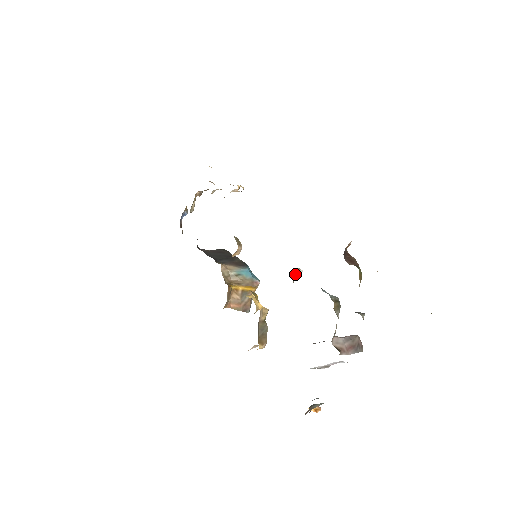
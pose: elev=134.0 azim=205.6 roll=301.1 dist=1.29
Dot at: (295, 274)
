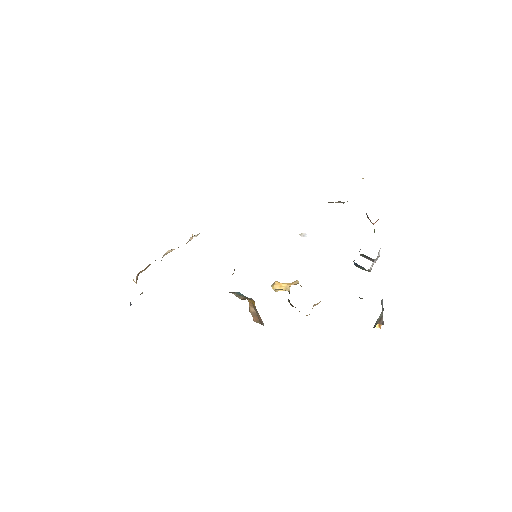
Dot at: occluded
